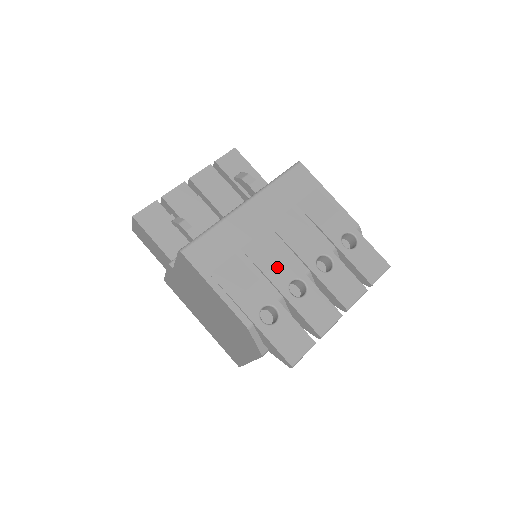
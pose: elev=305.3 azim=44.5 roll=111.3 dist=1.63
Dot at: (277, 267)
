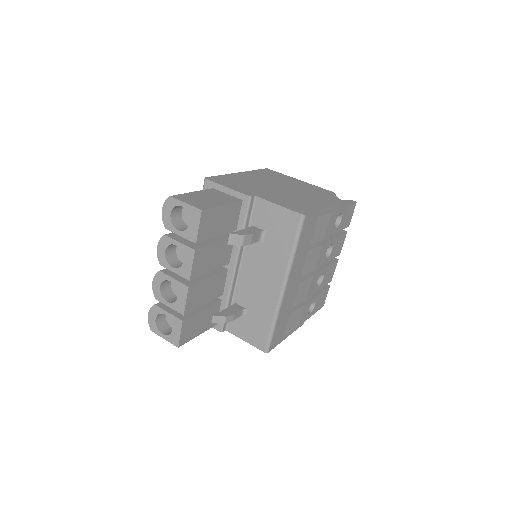
Dot at: (310, 288)
